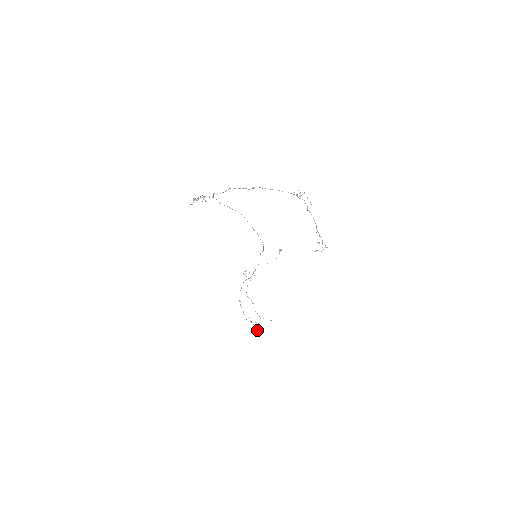
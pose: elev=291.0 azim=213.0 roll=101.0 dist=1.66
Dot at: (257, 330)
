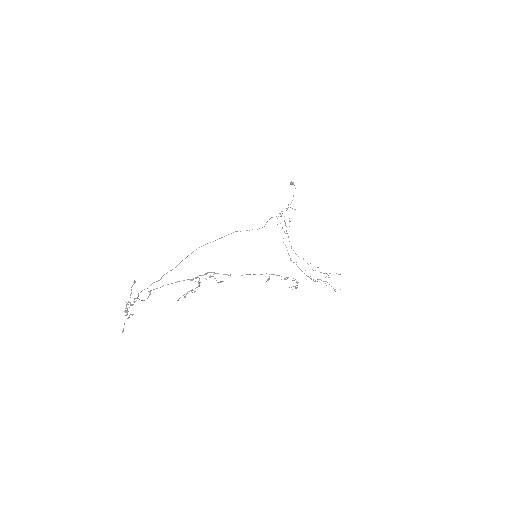
Dot at: occluded
